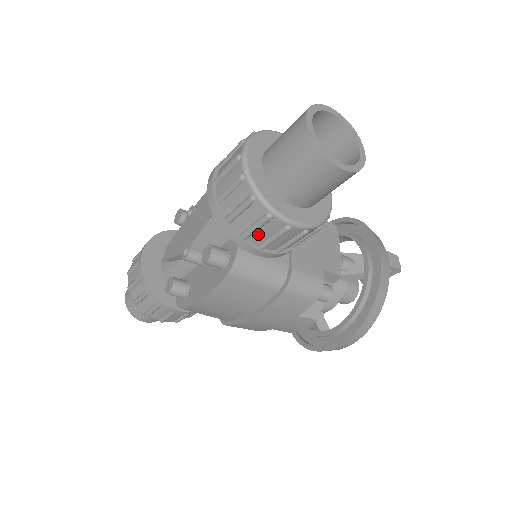
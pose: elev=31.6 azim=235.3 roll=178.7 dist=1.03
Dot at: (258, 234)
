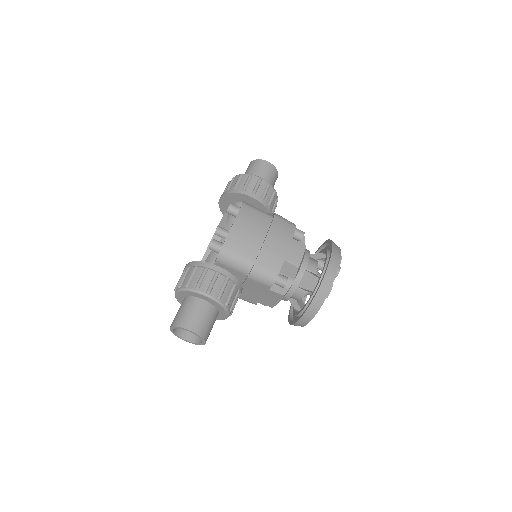
Dot at: (249, 187)
